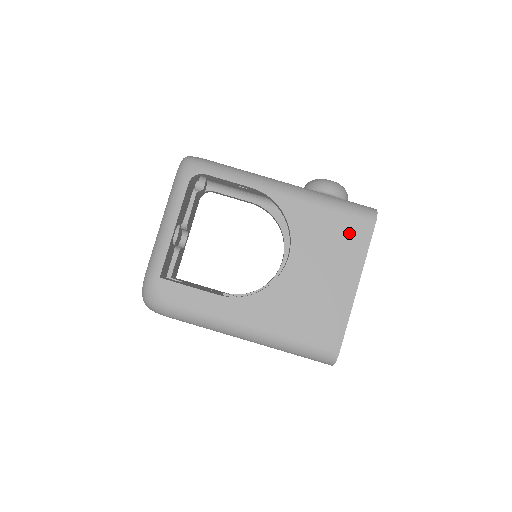
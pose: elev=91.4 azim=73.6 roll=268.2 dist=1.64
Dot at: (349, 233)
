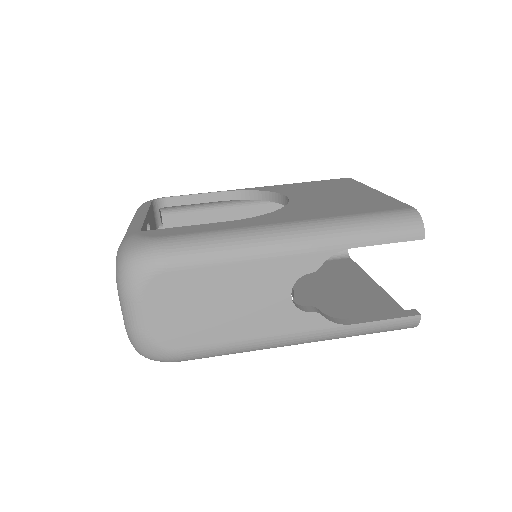
Dot at: (332, 183)
